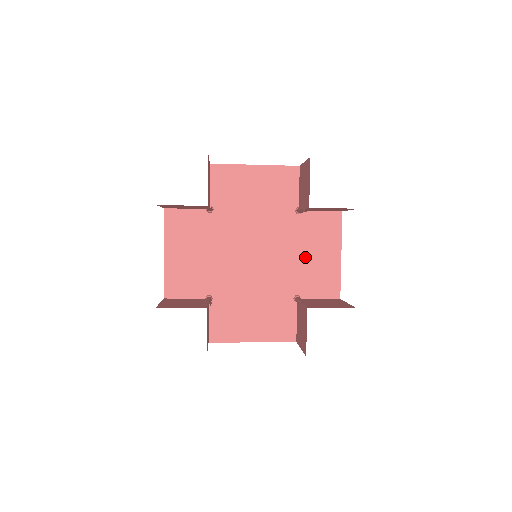
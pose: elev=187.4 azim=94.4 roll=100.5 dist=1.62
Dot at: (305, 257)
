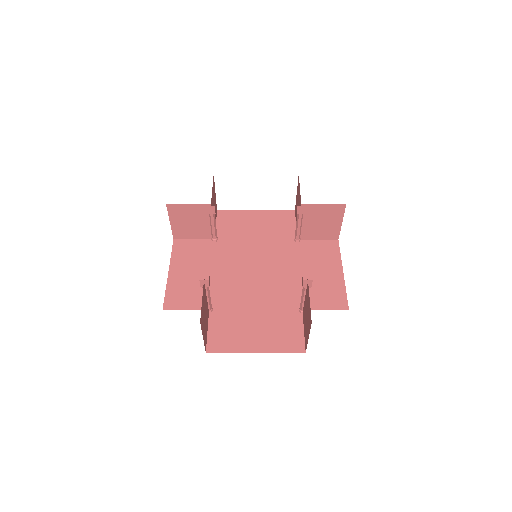
Dot at: (307, 274)
